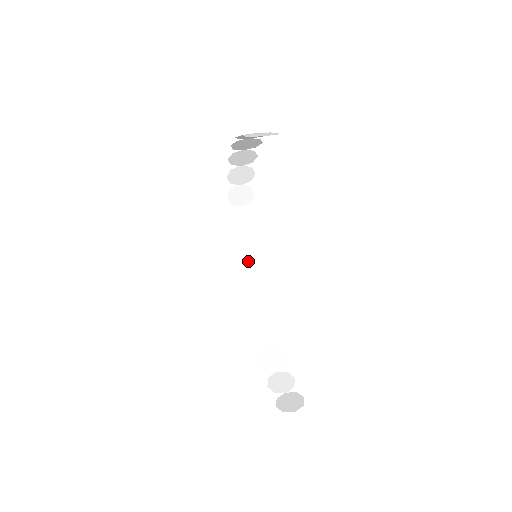
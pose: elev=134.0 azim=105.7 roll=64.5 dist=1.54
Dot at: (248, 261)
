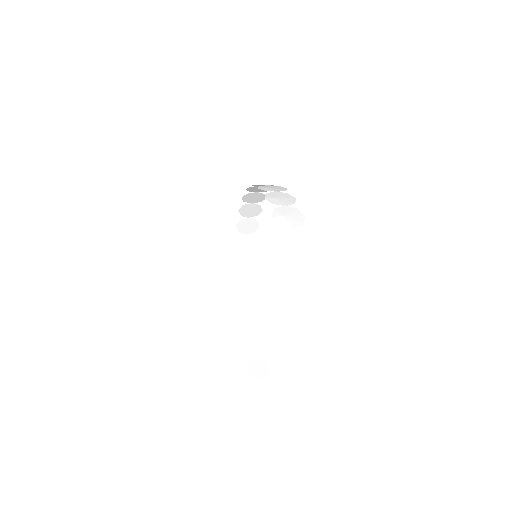
Dot at: (247, 241)
